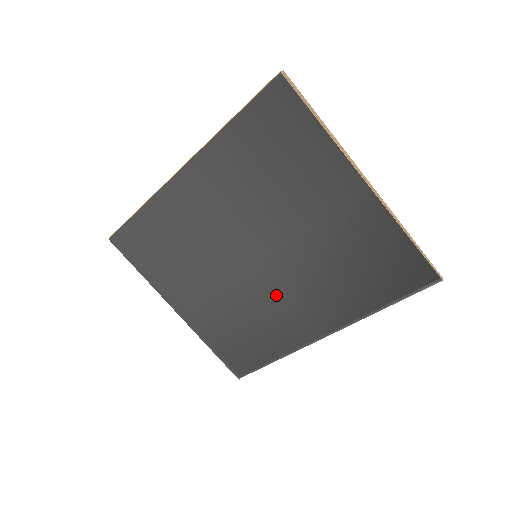
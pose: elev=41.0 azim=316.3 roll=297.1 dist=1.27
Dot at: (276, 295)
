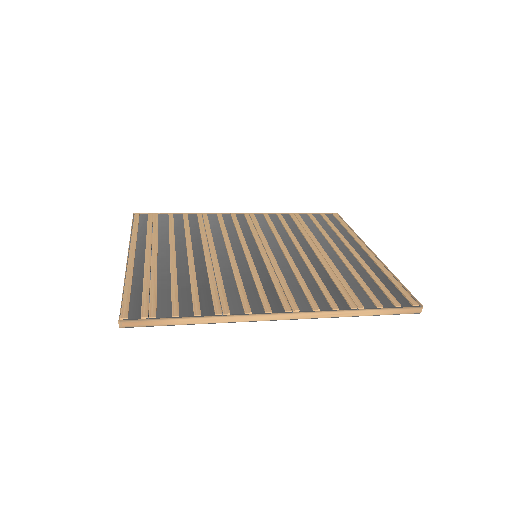
Dot at: occluded
